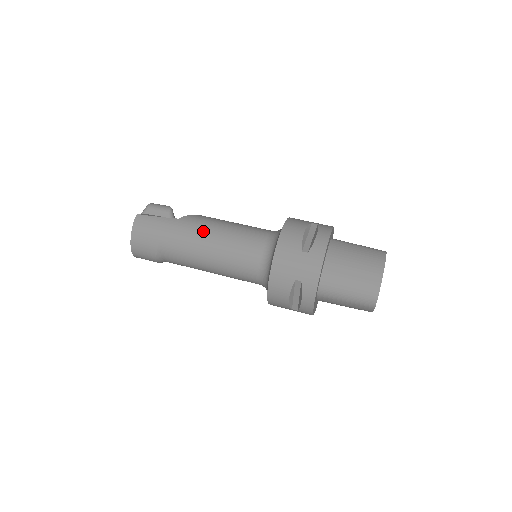
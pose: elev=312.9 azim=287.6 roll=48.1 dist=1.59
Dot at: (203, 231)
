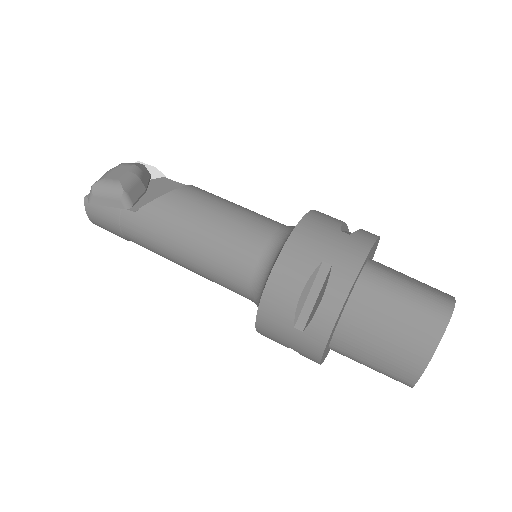
Dot at: (169, 240)
